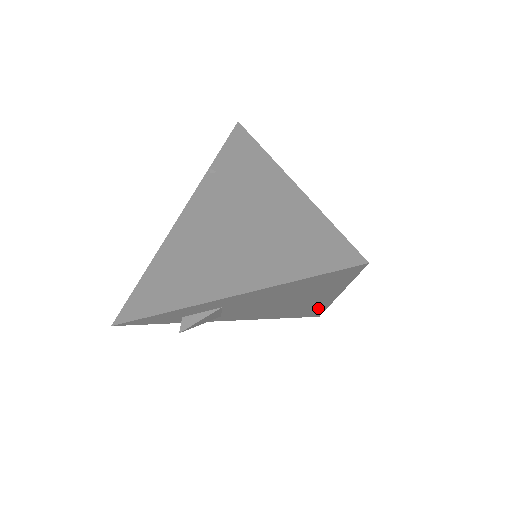
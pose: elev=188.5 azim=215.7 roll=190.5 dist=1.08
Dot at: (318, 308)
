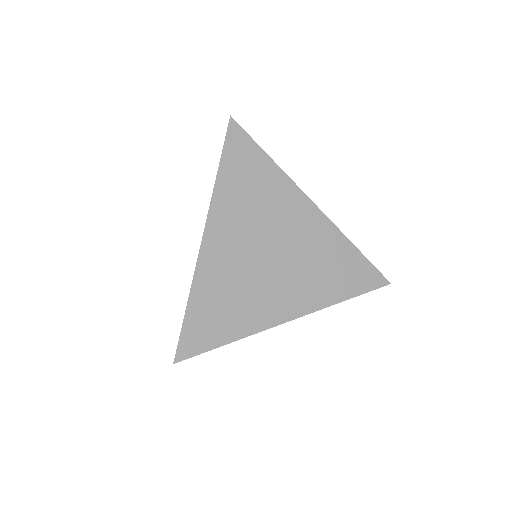
Dot at: occluded
